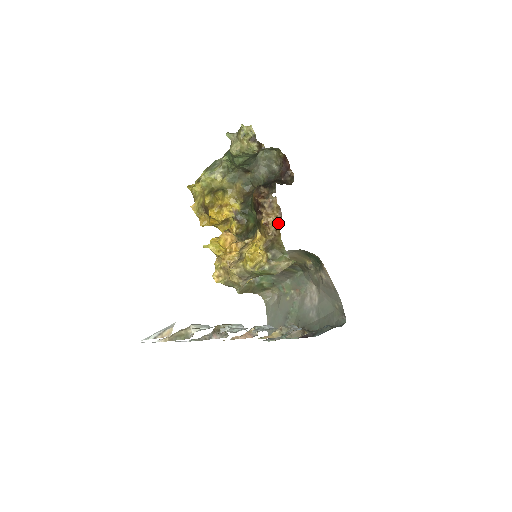
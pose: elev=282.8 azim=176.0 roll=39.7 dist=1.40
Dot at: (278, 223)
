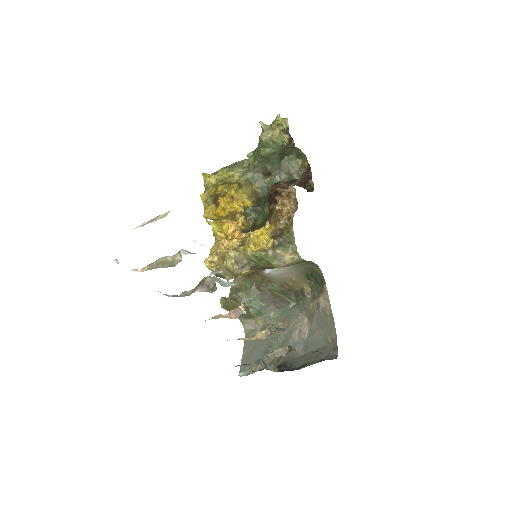
Dot at: (292, 213)
